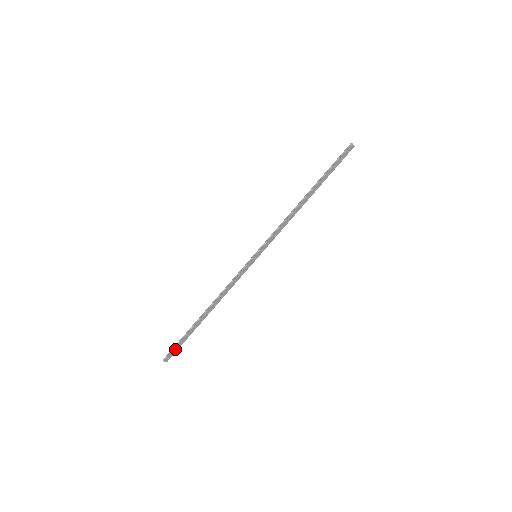
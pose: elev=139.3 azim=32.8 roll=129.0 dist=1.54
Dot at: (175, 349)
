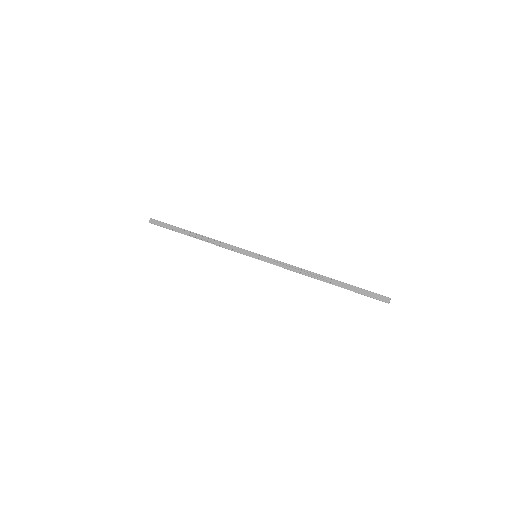
Dot at: (161, 224)
